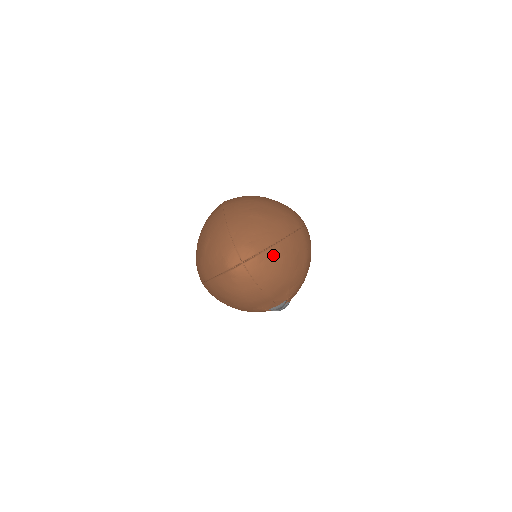
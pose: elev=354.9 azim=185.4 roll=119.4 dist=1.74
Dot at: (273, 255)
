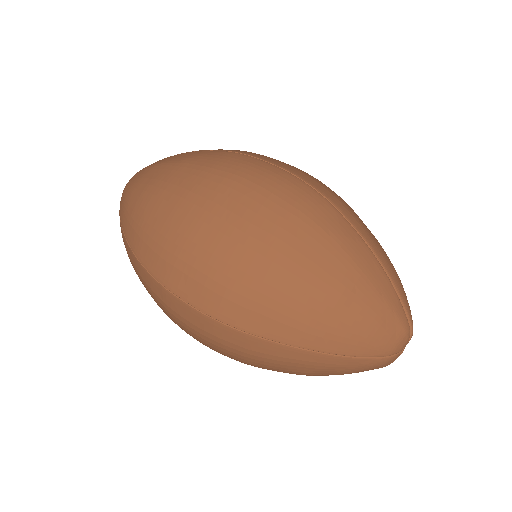
Dot at: (404, 295)
